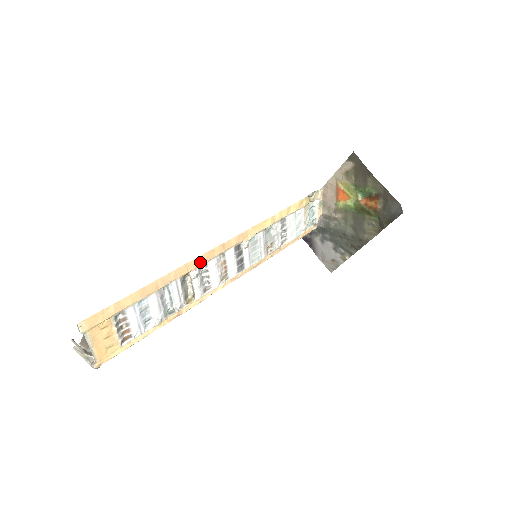
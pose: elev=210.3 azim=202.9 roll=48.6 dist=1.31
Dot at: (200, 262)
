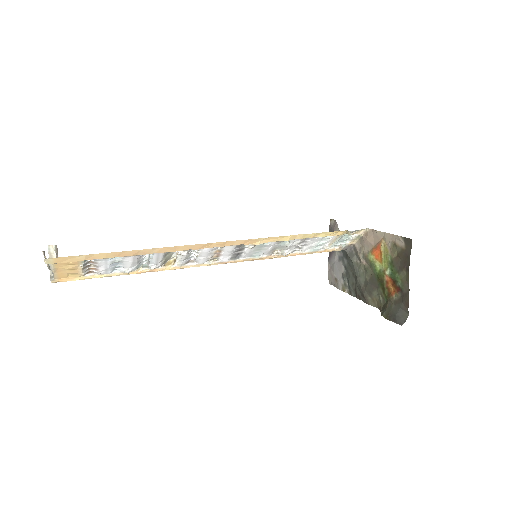
Dot at: (192, 248)
